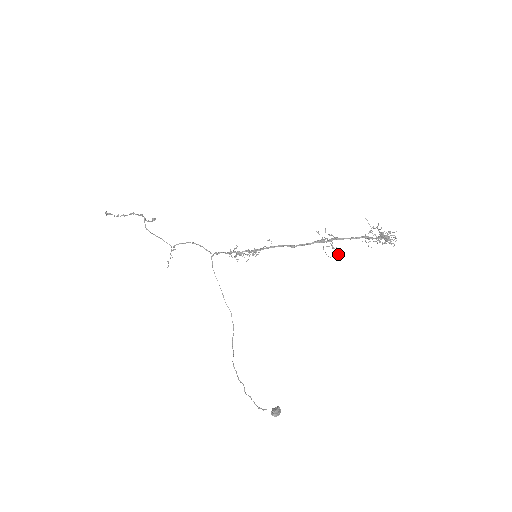
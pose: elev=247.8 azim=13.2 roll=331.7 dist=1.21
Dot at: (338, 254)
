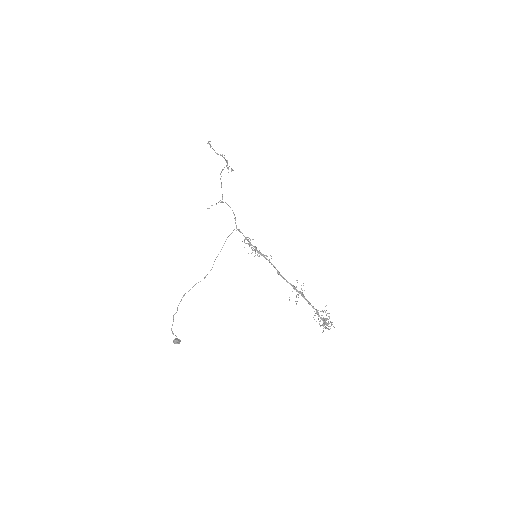
Dot at: (296, 303)
